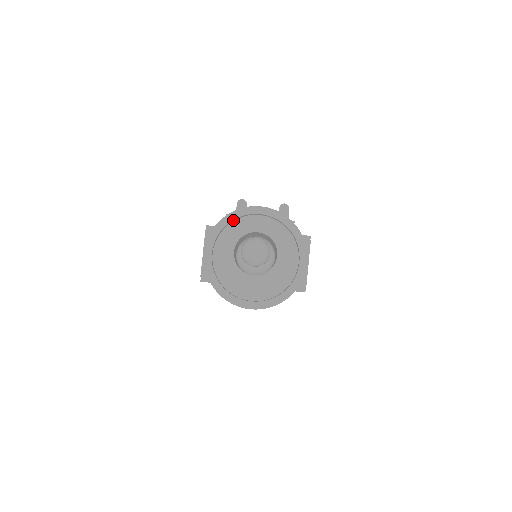
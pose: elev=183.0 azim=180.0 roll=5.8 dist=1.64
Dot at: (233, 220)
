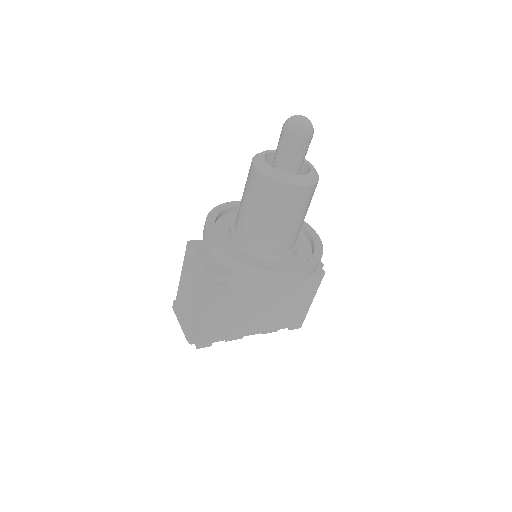
Dot at: (220, 214)
